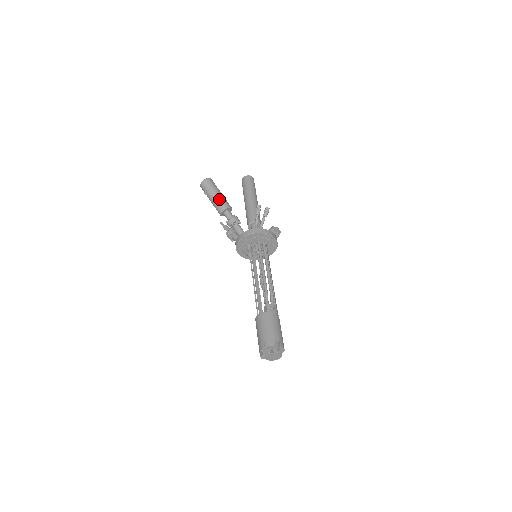
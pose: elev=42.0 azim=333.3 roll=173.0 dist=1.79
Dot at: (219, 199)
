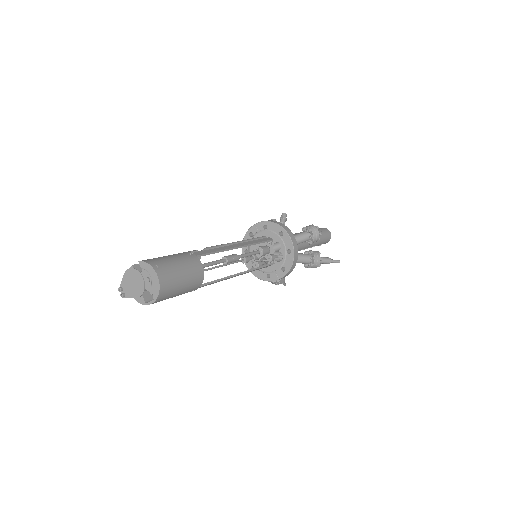
Dot at: occluded
